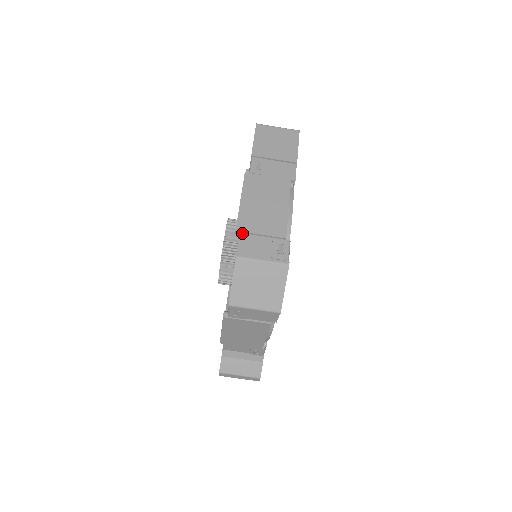
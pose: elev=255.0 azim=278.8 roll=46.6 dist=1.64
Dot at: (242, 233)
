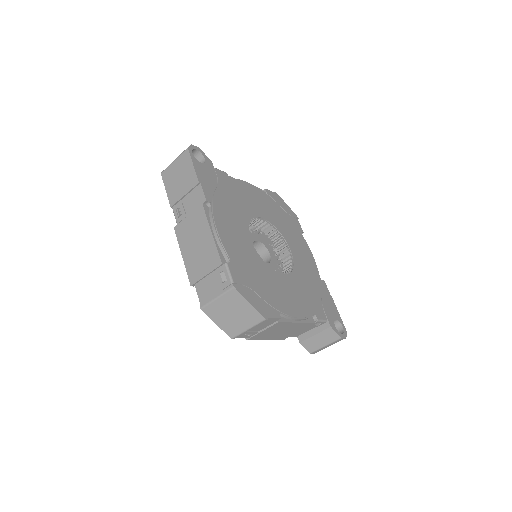
Dot at: (196, 284)
